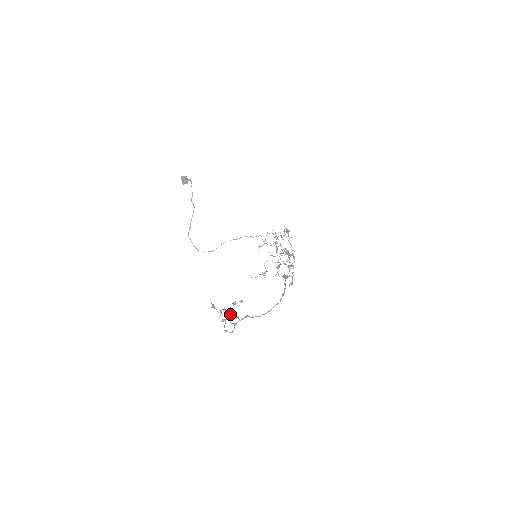
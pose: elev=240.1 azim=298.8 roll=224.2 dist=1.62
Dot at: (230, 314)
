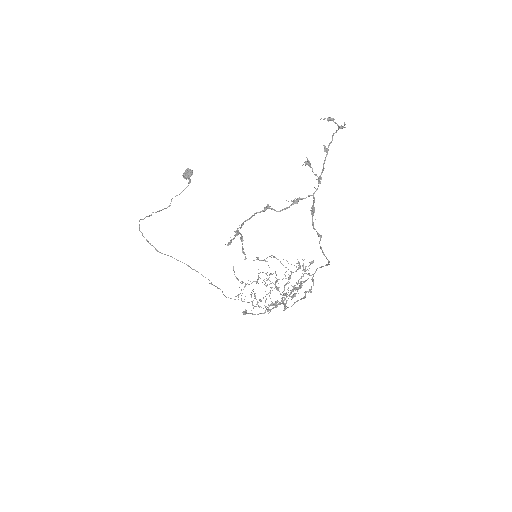
Dot at: (323, 163)
